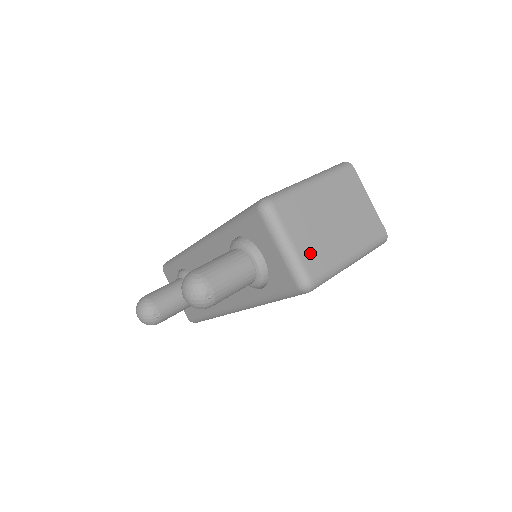
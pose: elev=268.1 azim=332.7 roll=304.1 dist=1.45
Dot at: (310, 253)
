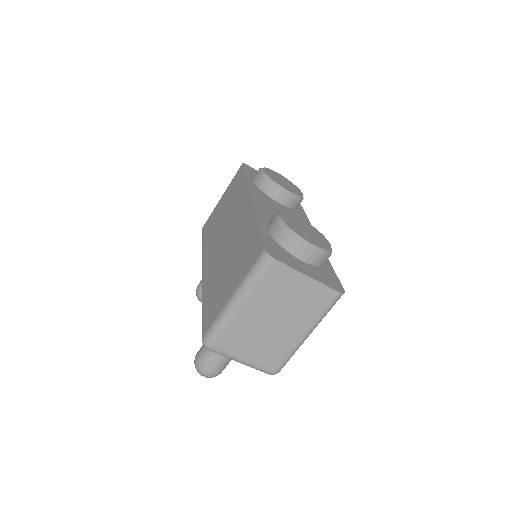
Dot at: (263, 358)
